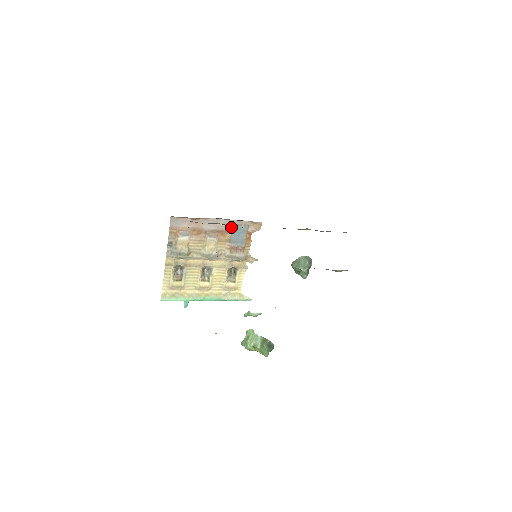
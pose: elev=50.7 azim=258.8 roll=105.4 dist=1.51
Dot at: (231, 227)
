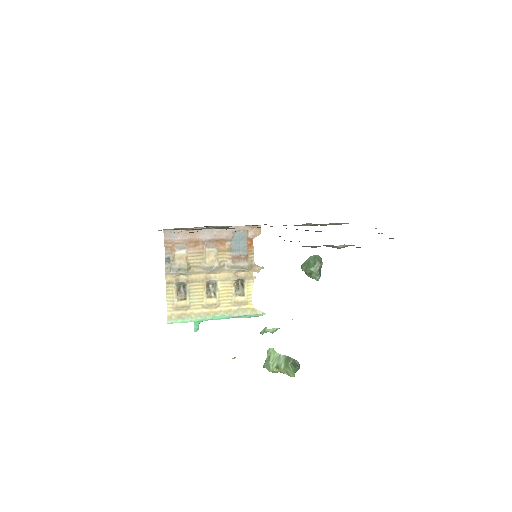
Dot at: (229, 234)
